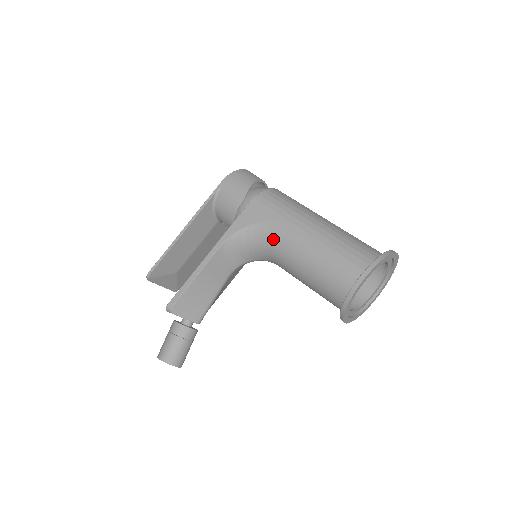
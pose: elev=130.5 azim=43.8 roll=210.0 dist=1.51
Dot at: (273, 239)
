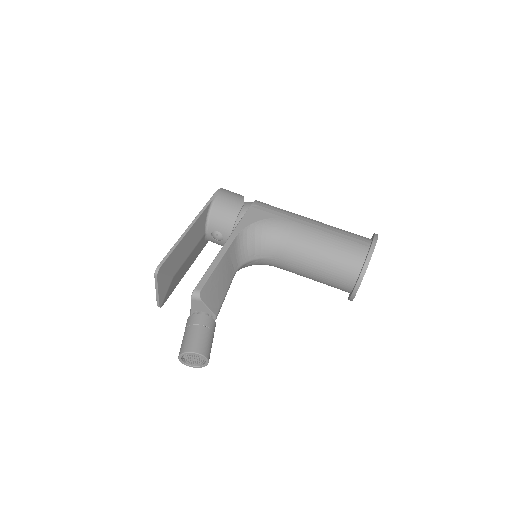
Dot at: (283, 231)
